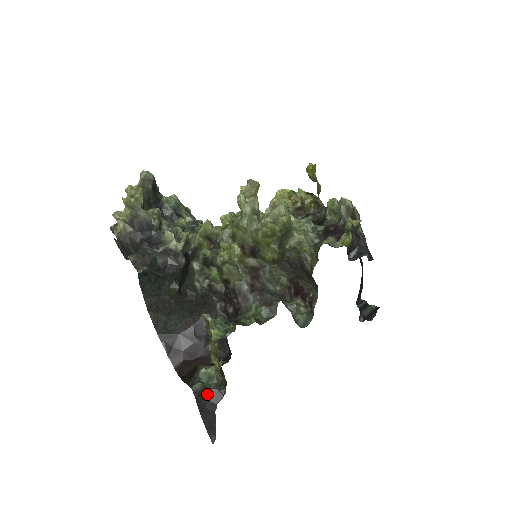
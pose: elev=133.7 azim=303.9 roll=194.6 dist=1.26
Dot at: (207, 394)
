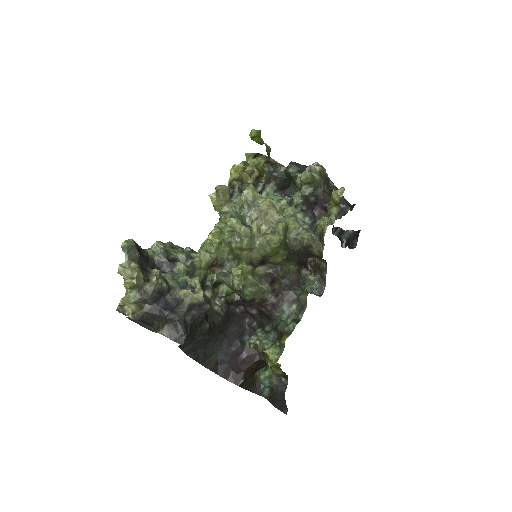
Dot at: (274, 391)
